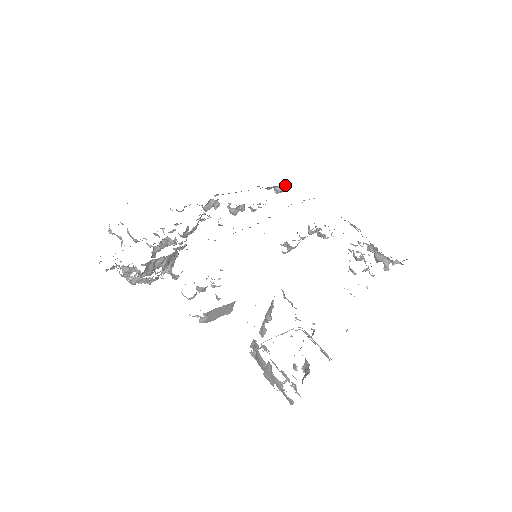
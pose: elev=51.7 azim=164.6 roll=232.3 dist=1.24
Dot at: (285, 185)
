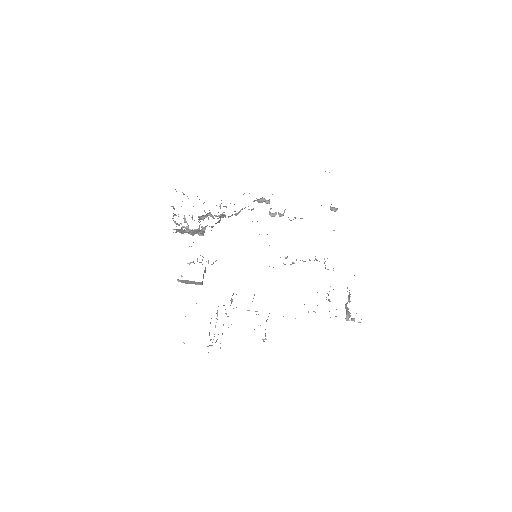
Dot at: occluded
